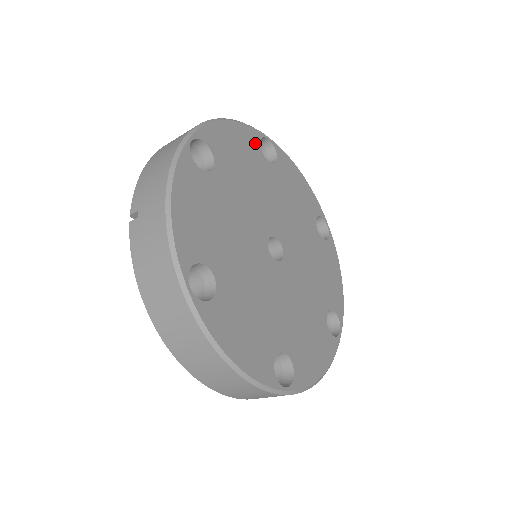
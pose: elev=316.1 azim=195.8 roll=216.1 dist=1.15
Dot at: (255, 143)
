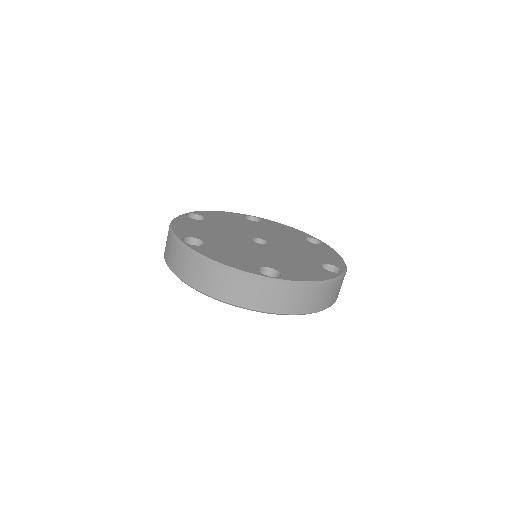
Dot at: (240, 217)
